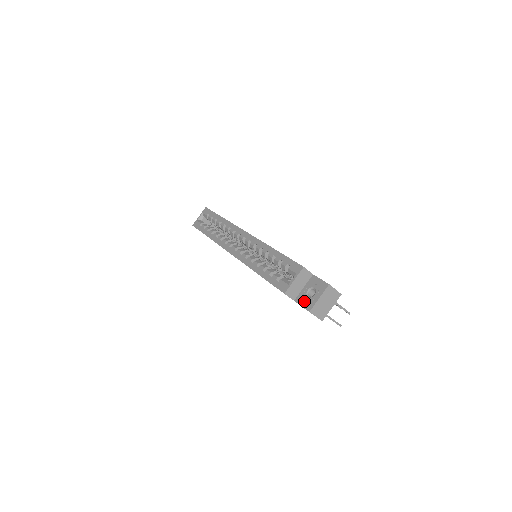
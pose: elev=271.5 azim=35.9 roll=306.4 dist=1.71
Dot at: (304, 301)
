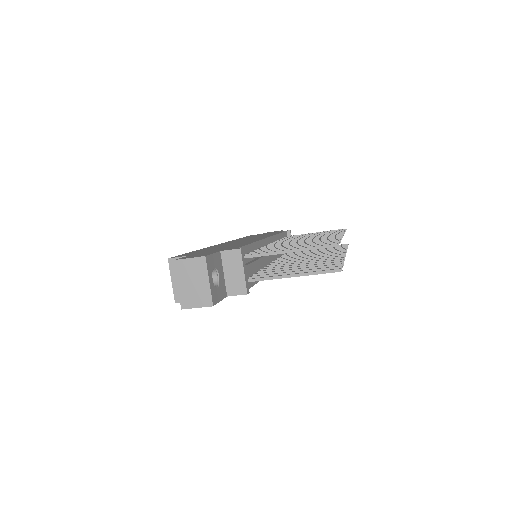
Dot at: occluded
